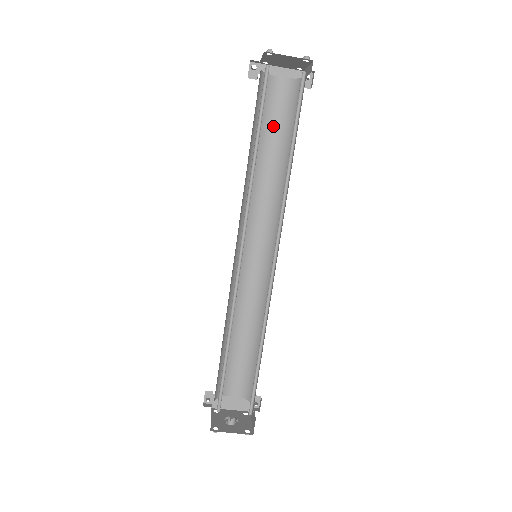
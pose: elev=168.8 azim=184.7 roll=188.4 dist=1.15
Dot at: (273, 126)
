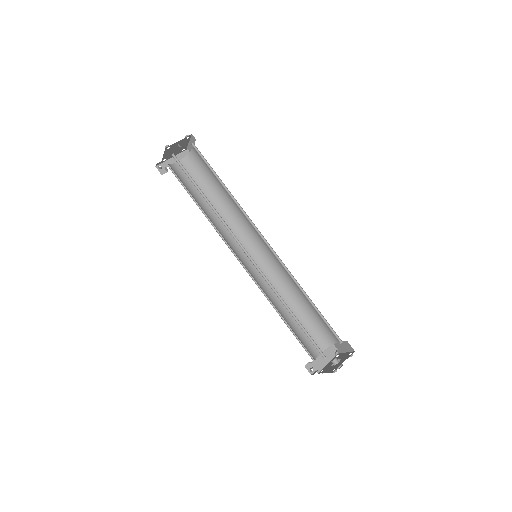
Dot at: occluded
